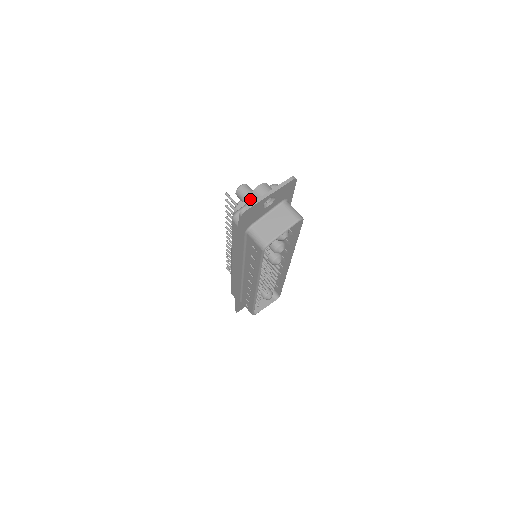
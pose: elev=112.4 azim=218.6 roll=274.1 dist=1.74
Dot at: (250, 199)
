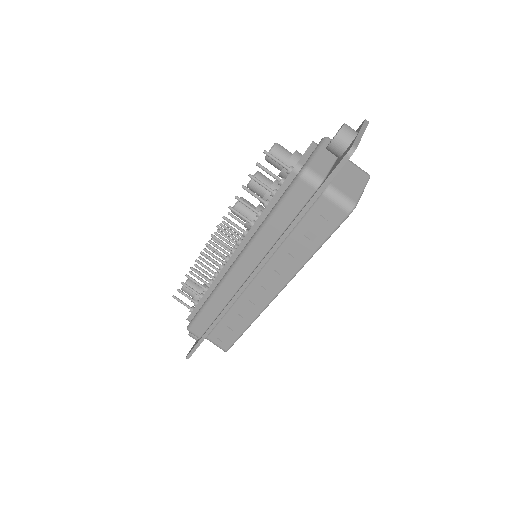
Dot at: (307, 154)
